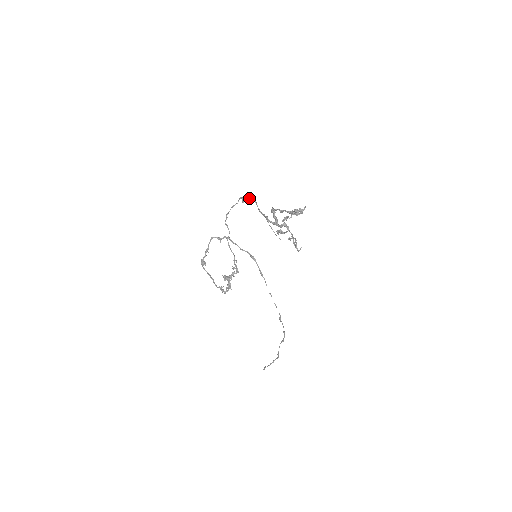
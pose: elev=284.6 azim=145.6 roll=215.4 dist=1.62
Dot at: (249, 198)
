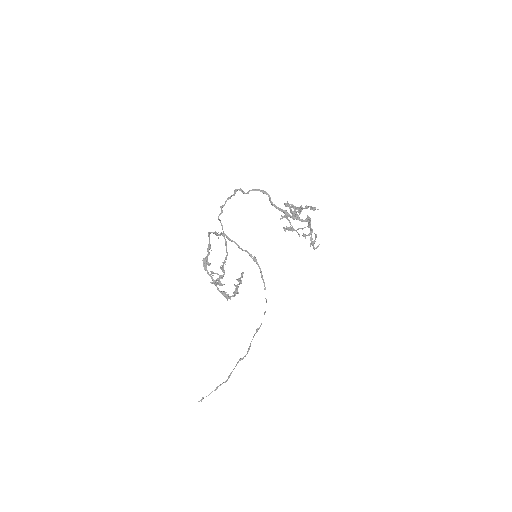
Dot at: (256, 190)
